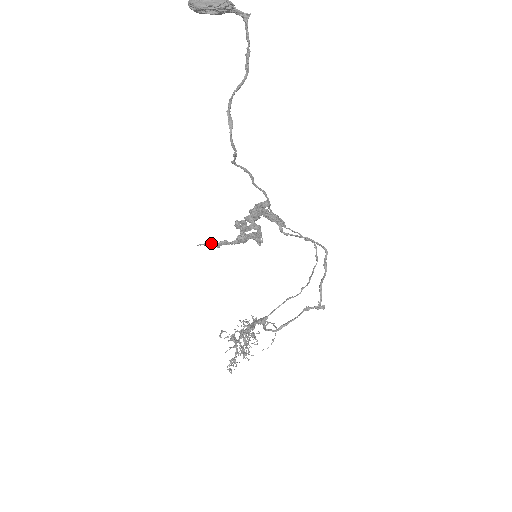
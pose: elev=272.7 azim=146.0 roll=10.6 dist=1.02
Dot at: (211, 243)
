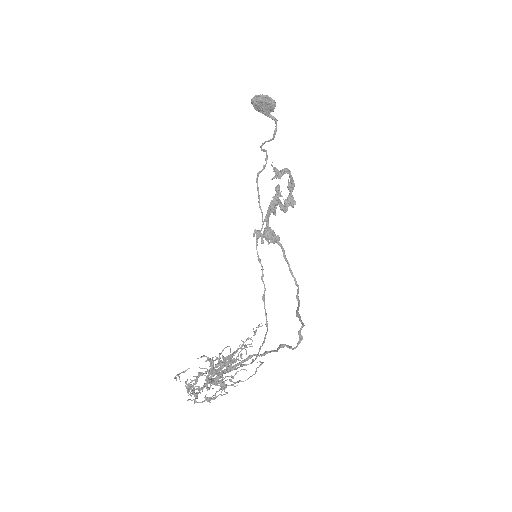
Dot at: (277, 171)
